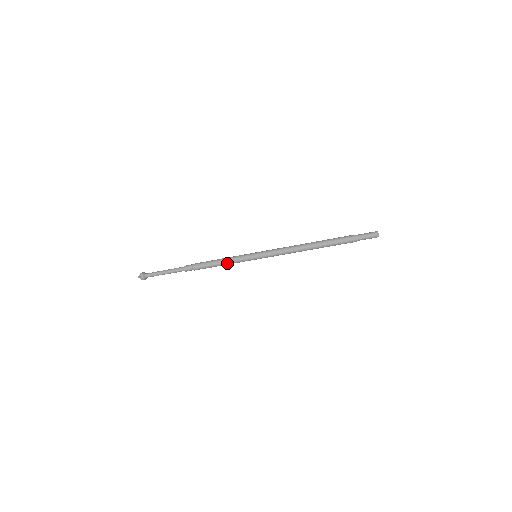
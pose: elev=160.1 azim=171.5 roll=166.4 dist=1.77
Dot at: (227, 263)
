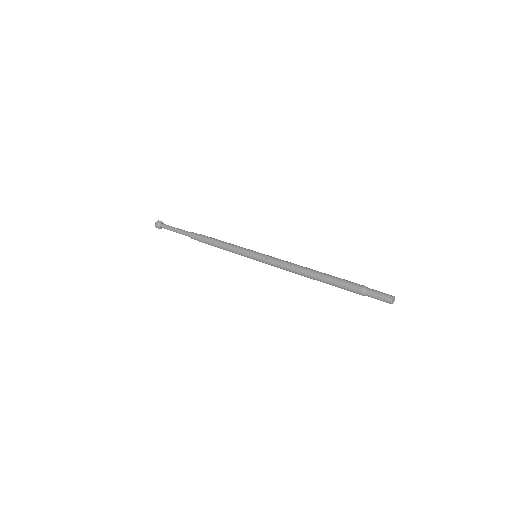
Dot at: occluded
